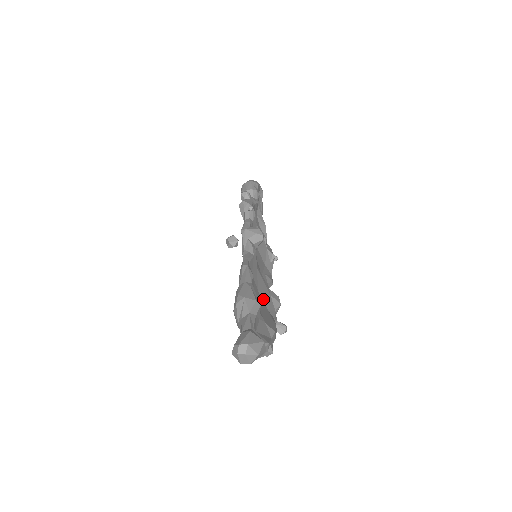
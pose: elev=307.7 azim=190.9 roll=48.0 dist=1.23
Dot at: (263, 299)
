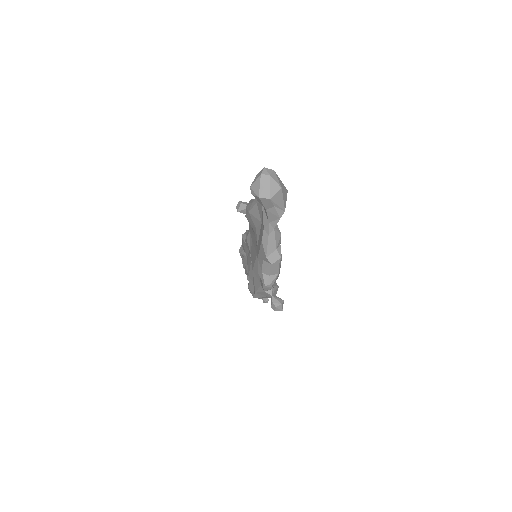
Dot at: occluded
